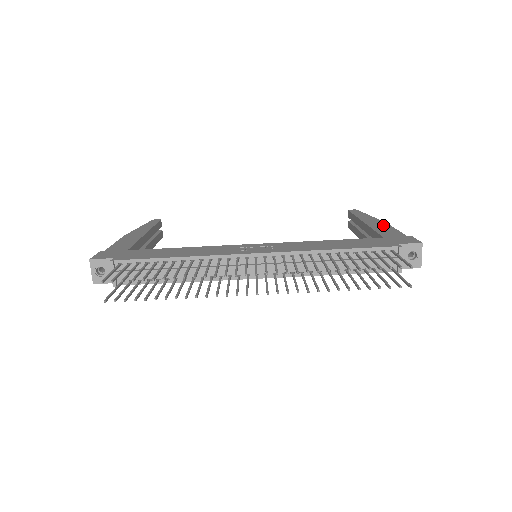
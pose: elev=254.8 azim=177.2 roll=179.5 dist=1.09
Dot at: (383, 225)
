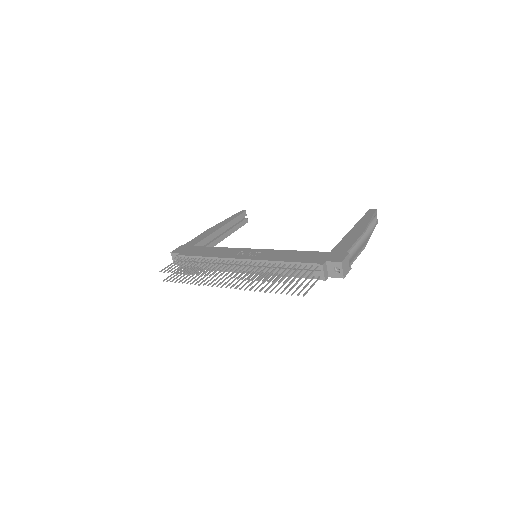
Dot at: (355, 236)
